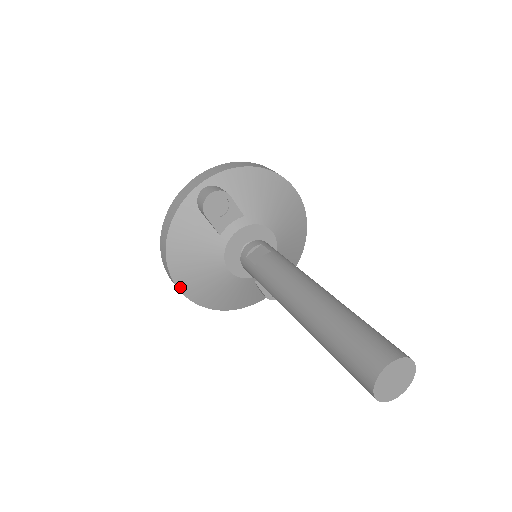
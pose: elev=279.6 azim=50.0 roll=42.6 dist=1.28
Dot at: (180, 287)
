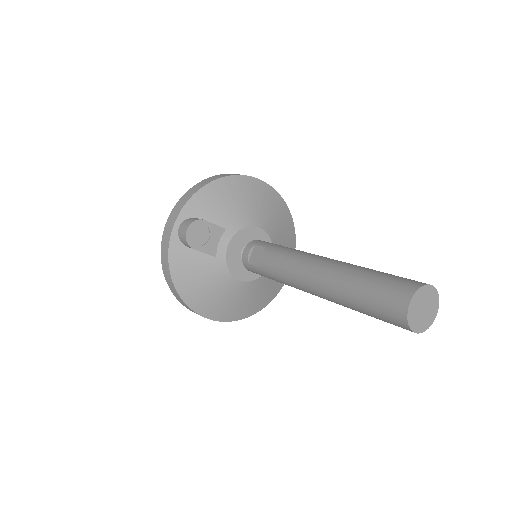
Dot at: (209, 317)
